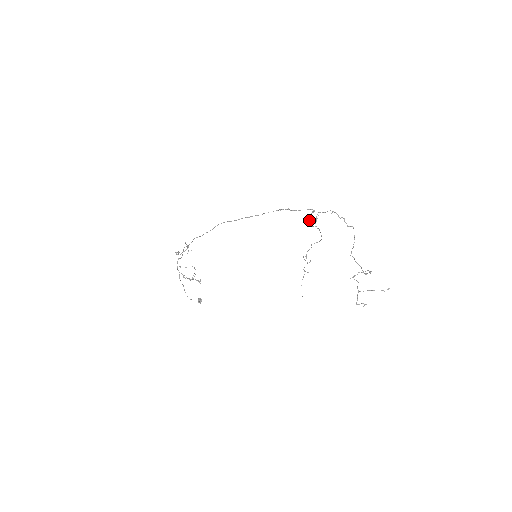
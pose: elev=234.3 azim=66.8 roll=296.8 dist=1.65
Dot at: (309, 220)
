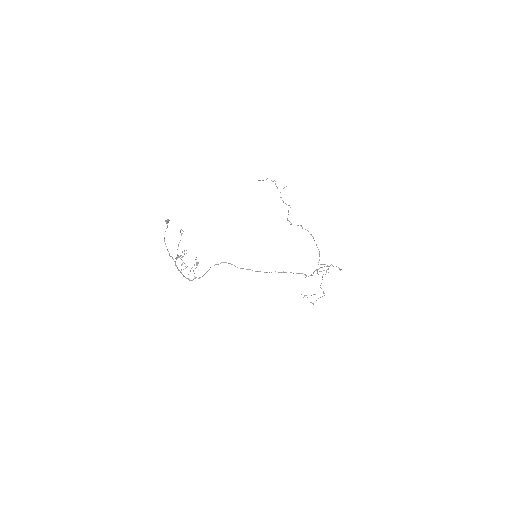
Dot at: occluded
